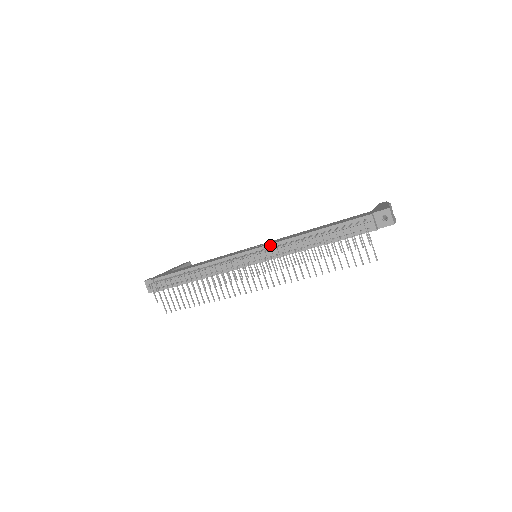
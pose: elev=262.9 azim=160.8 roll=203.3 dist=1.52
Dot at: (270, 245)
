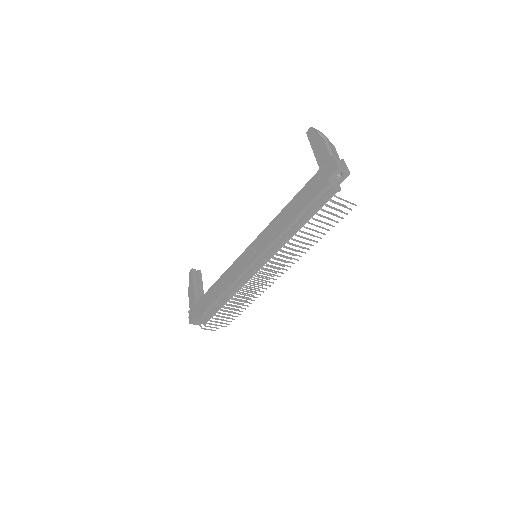
Dot at: (265, 250)
